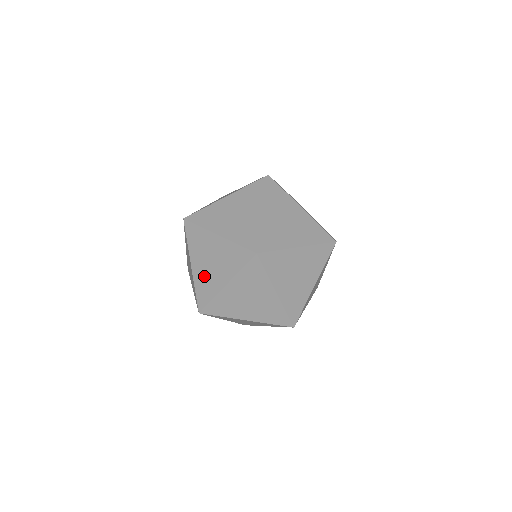
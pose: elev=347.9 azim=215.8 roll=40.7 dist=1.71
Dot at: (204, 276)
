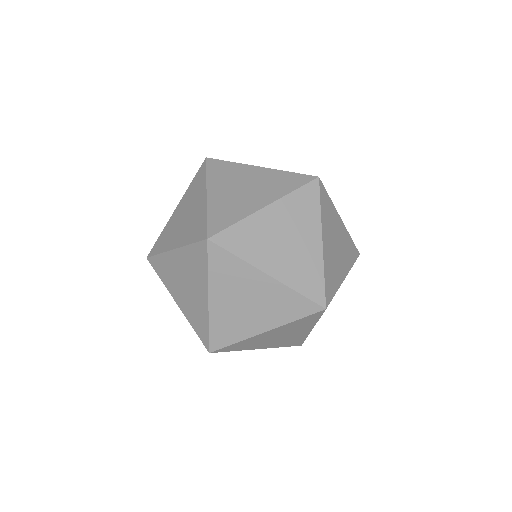
Dot at: (282, 342)
